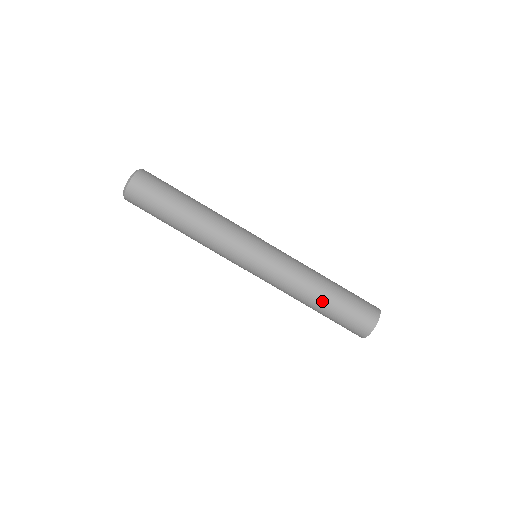
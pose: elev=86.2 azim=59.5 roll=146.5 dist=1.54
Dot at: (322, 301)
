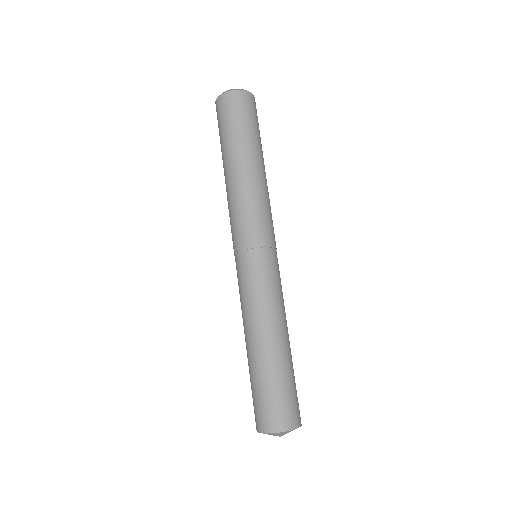
Dot at: (250, 354)
